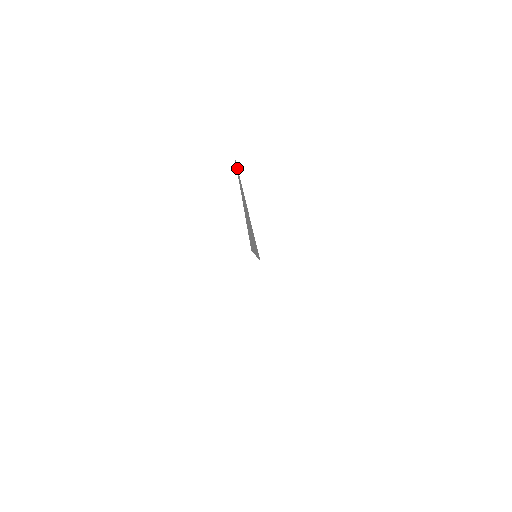
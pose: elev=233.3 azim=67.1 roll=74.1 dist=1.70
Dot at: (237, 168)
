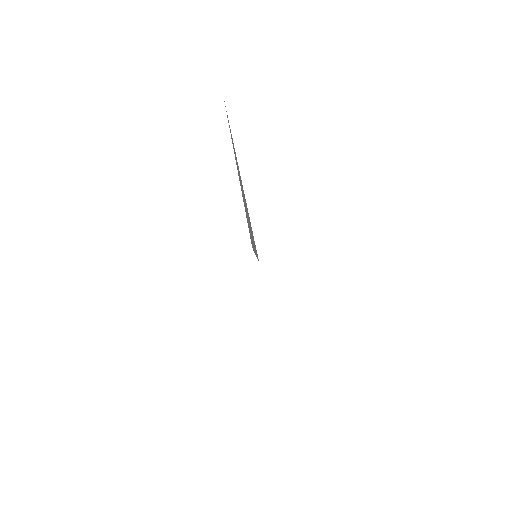
Dot at: occluded
